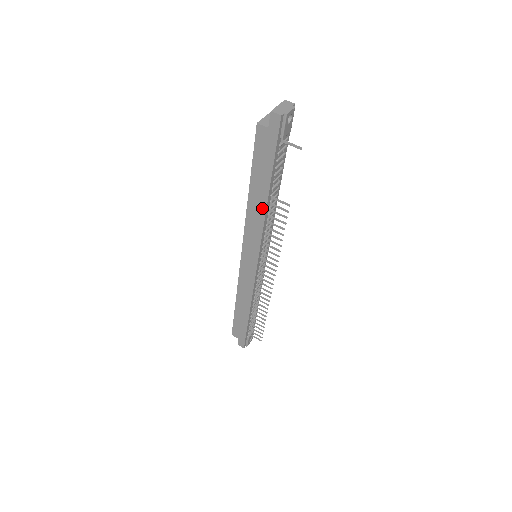
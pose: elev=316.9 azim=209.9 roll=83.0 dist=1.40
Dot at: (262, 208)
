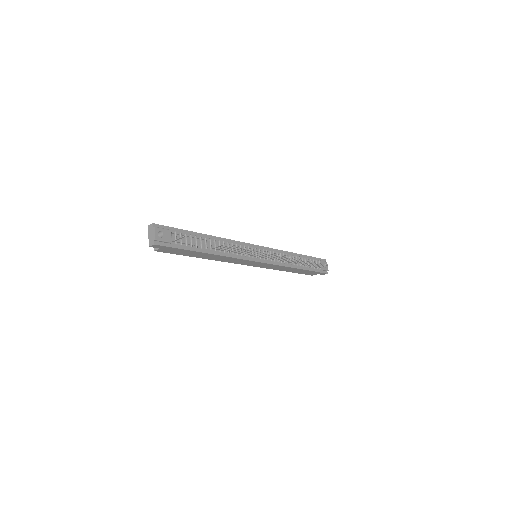
Dot at: (217, 256)
